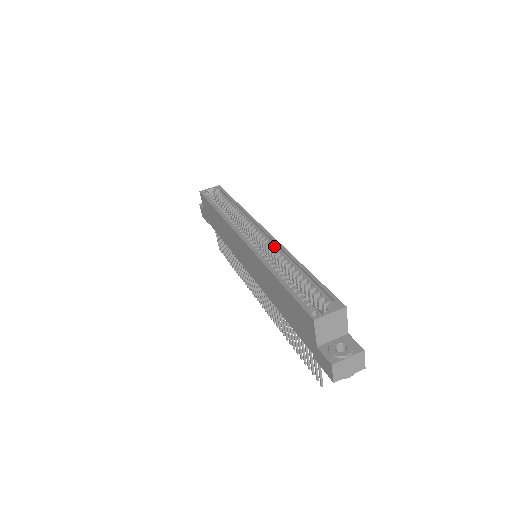
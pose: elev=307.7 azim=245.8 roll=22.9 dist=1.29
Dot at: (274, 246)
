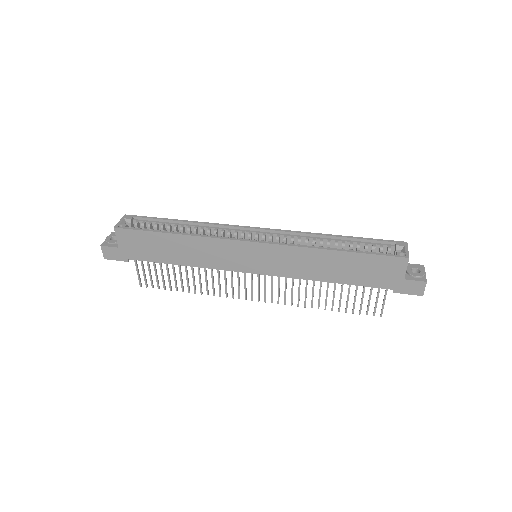
Dot at: (288, 235)
